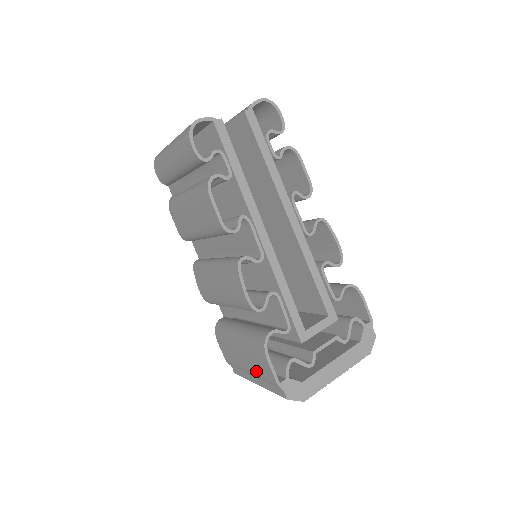
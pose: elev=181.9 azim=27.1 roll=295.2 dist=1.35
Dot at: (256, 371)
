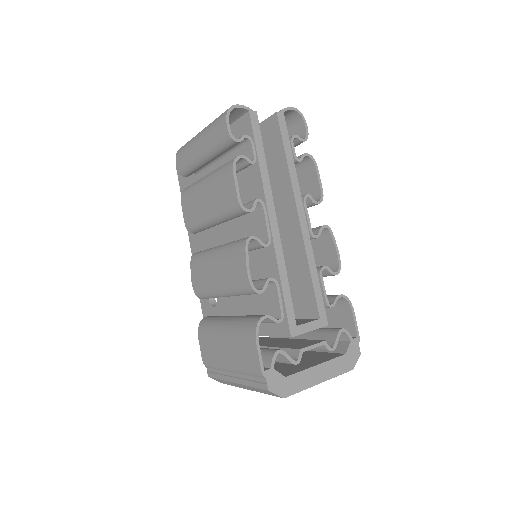
Dot at: (239, 362)
